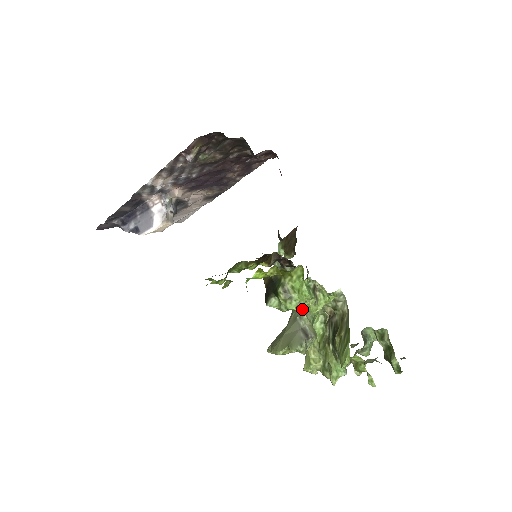
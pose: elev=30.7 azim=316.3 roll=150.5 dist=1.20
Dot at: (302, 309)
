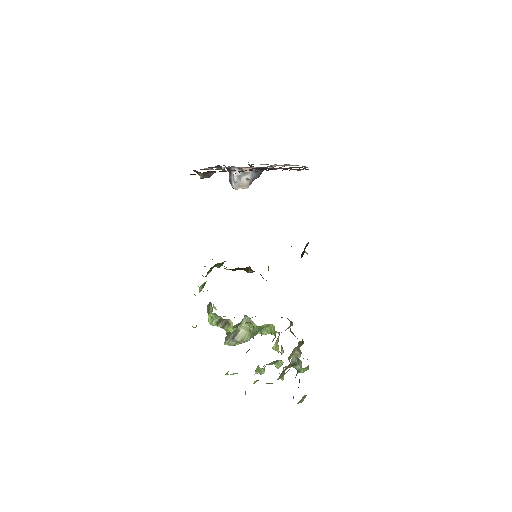
Dot at: occluded
